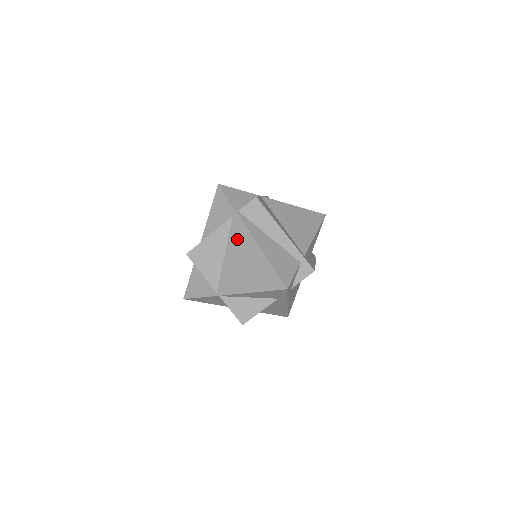
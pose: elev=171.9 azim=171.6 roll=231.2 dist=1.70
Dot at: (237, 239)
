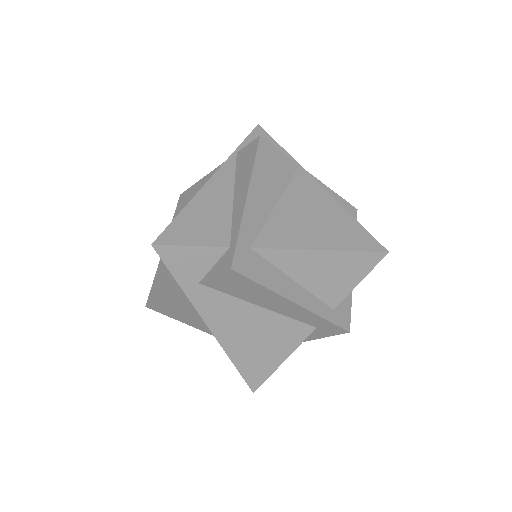
Dot at: occluded
